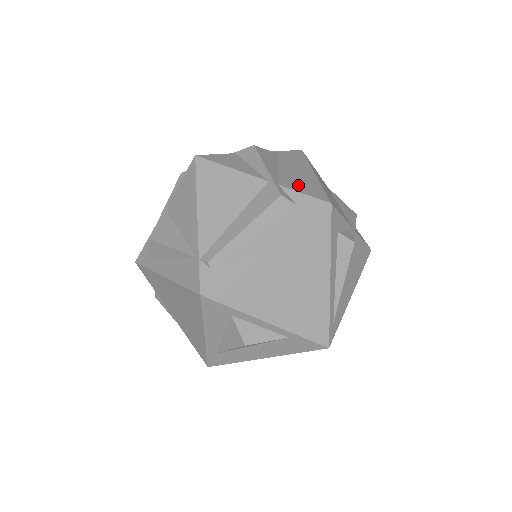
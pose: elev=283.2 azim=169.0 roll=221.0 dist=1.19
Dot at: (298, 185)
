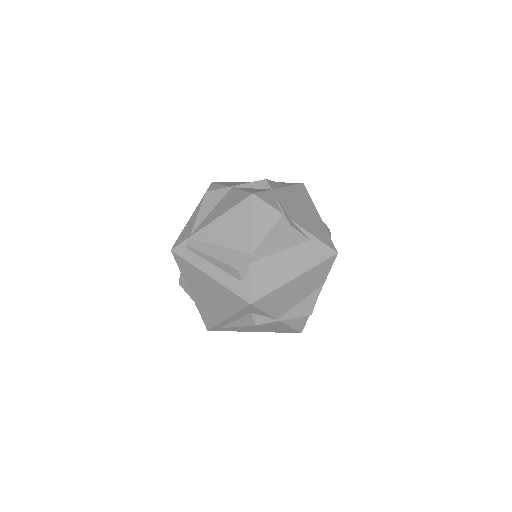
Dot at: (262, 275)
